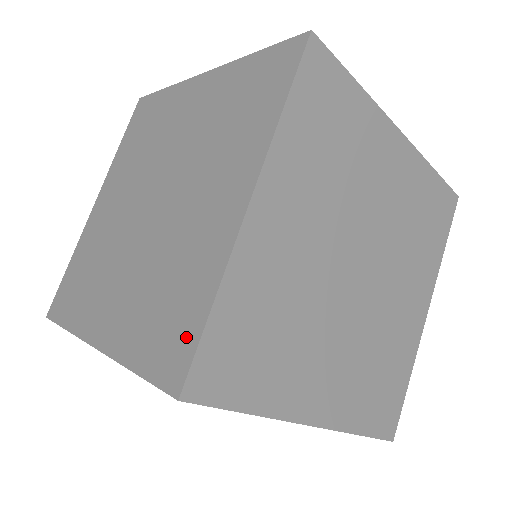
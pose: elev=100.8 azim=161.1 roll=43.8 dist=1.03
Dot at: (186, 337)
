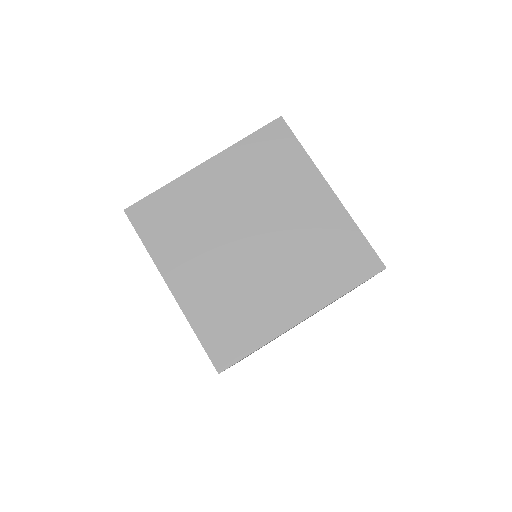
Dot at: occluded
